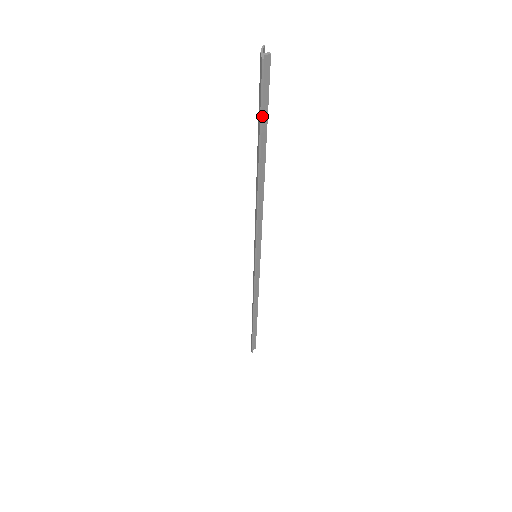
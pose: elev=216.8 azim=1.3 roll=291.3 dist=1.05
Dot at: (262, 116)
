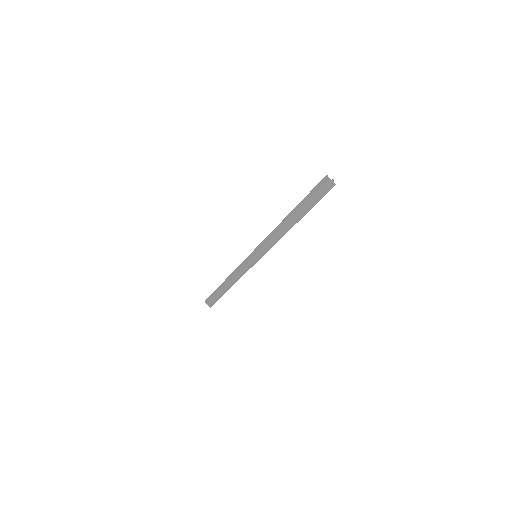
Dot at: (315, 201)
